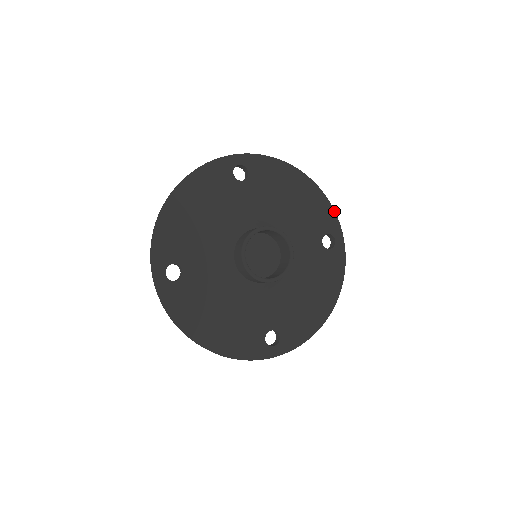
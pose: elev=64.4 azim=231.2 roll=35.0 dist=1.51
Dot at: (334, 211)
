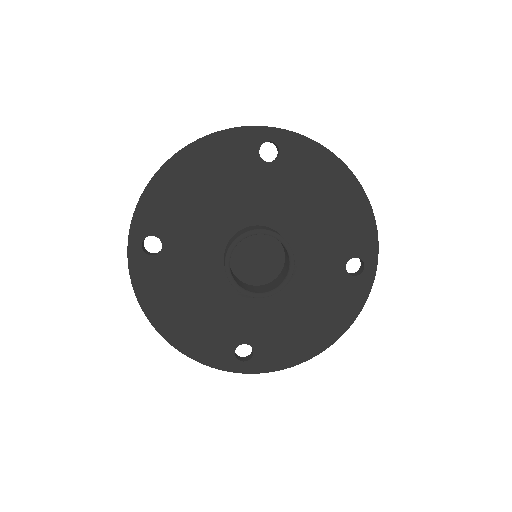
Dot at: (377, 232)
